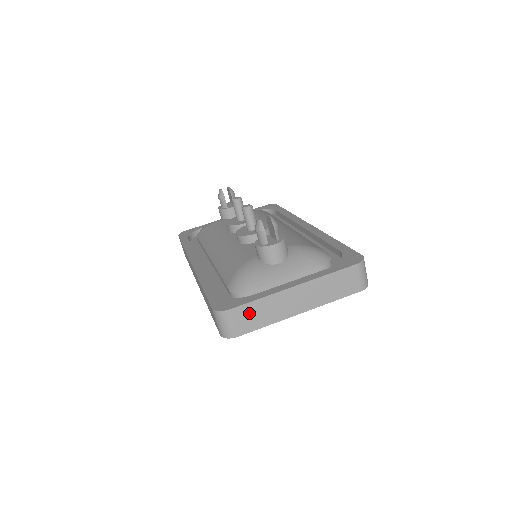
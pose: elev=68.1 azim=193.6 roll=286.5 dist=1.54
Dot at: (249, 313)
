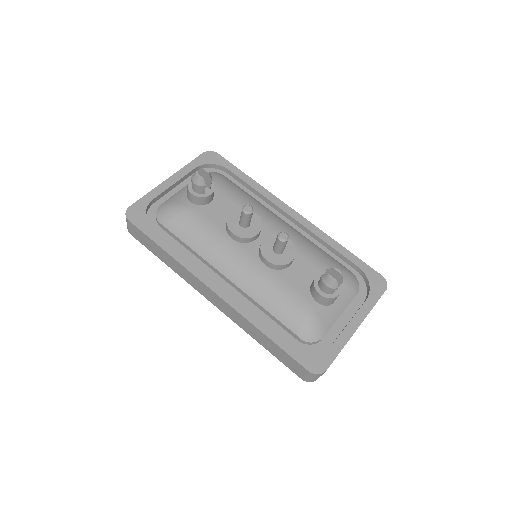
Dot at: occluded
